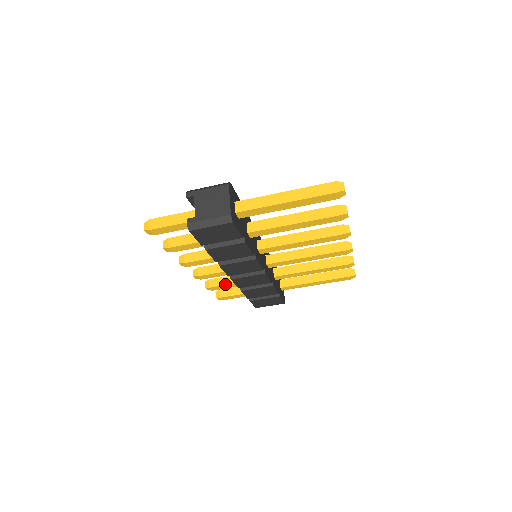
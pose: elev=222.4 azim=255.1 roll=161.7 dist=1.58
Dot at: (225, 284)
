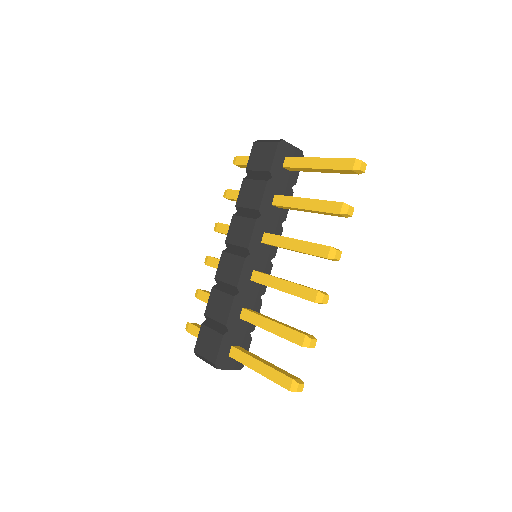
Dot at: occluded
